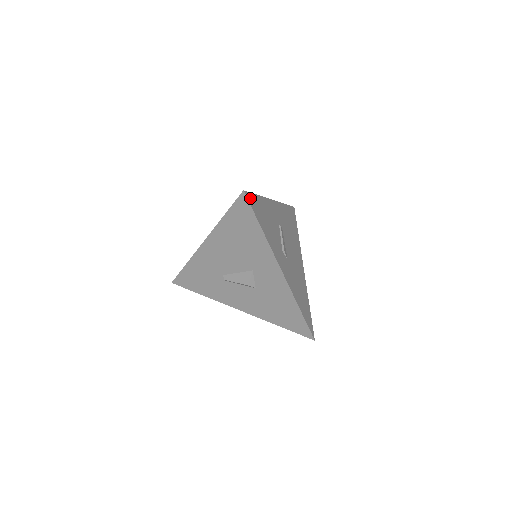
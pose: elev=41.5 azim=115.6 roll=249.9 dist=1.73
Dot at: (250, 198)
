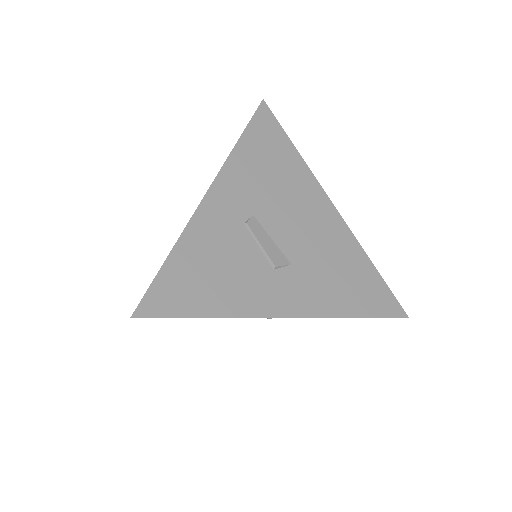
Dot at: (153, 302)
